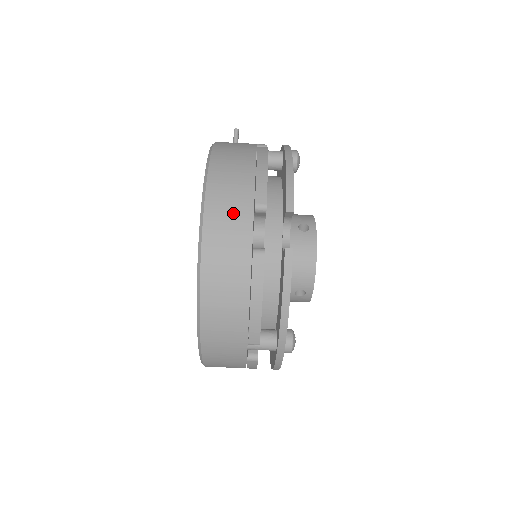
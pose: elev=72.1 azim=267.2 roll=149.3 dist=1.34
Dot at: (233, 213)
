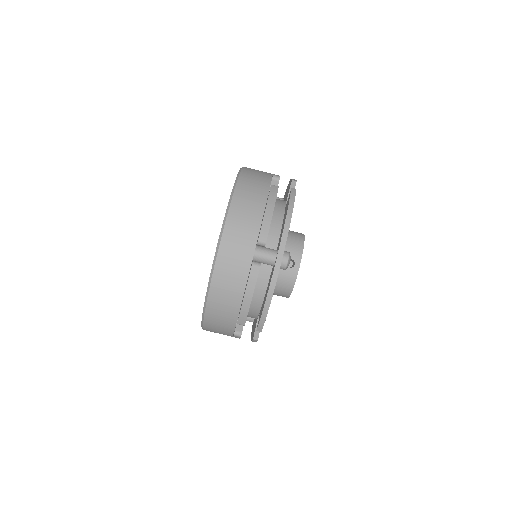
Dot at: (260, 172)
